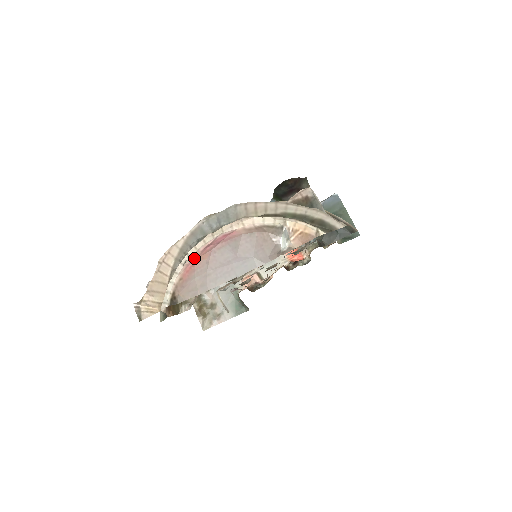
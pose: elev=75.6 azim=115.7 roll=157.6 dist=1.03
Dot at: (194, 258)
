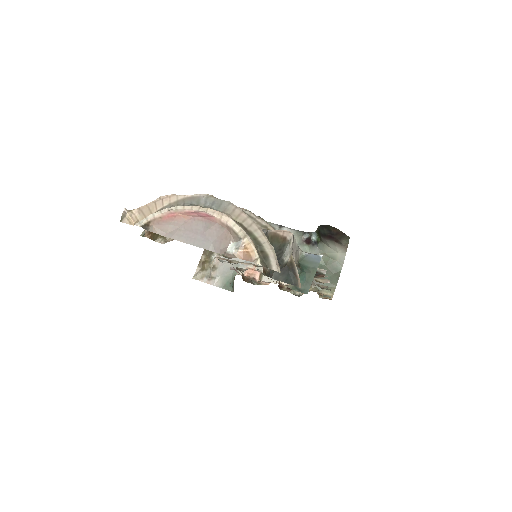
Dot at: (179, 212)
